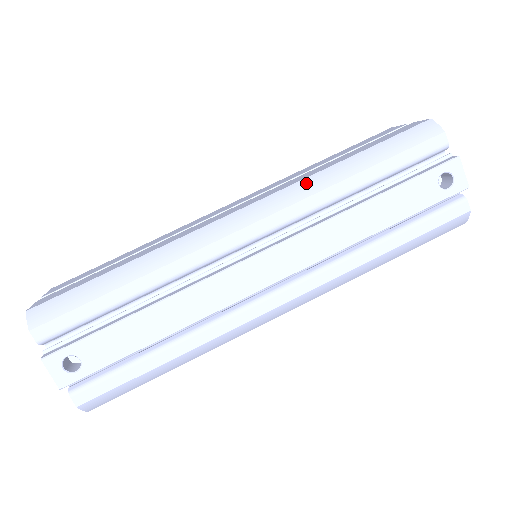
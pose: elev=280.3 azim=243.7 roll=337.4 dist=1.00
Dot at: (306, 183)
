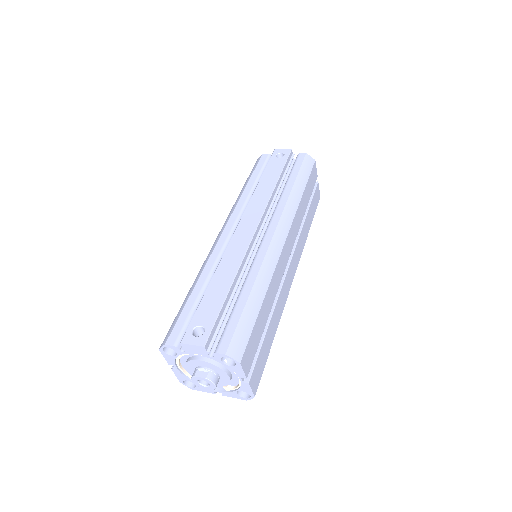
Dot at: (233, 206)
